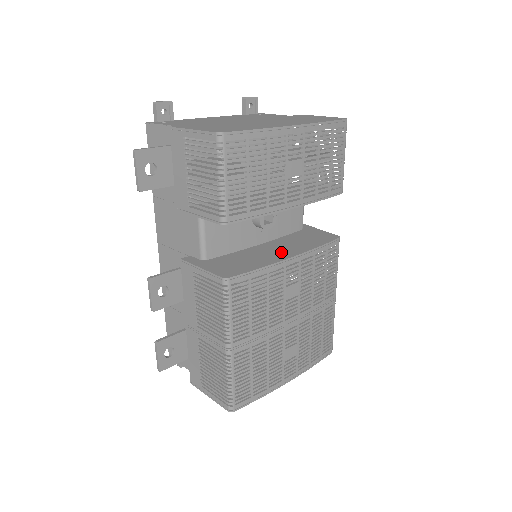
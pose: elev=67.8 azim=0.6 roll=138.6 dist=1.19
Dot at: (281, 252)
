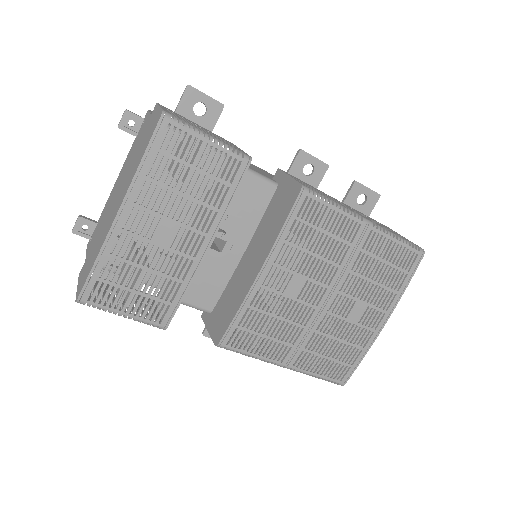
Dot at: (253, 265)
